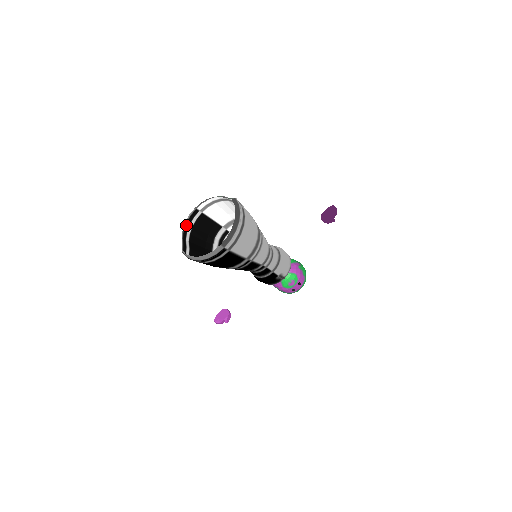
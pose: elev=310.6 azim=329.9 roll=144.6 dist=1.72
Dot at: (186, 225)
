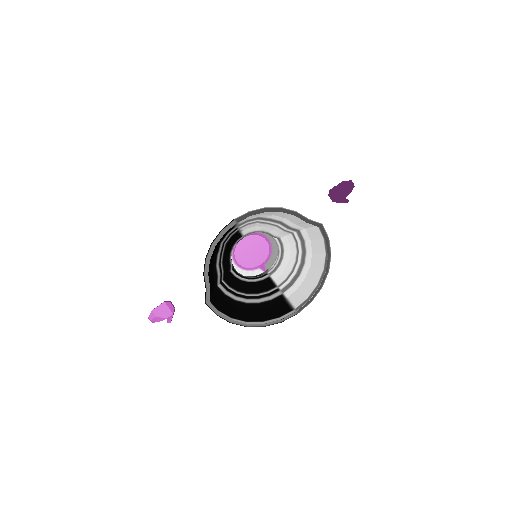
Dot at: occluded
